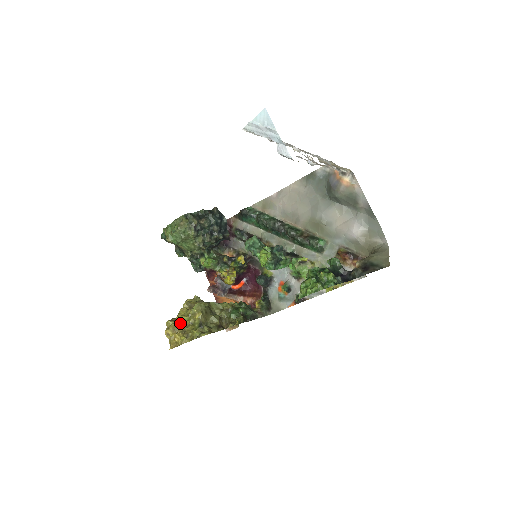
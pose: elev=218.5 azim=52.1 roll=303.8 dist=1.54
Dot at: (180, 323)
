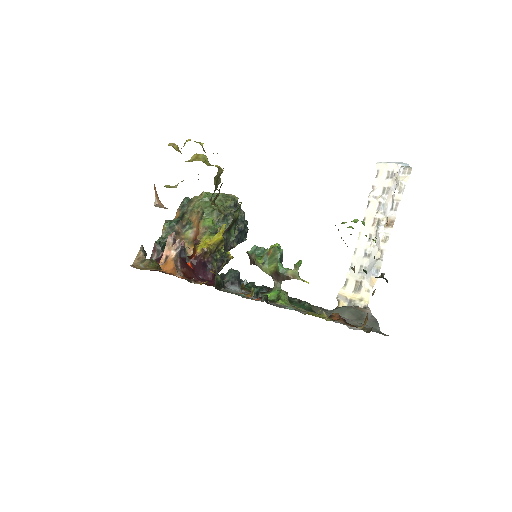
Dot at: (187, 161)
